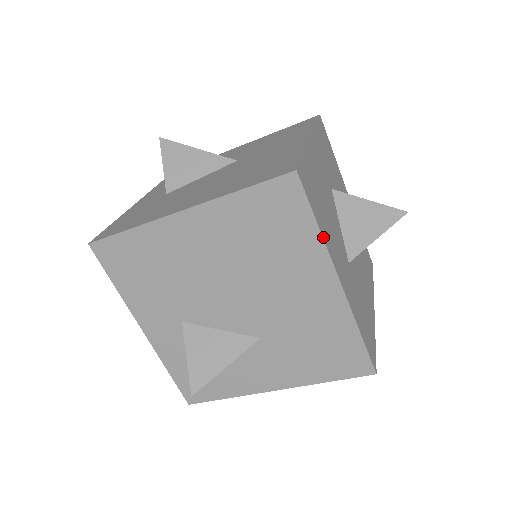
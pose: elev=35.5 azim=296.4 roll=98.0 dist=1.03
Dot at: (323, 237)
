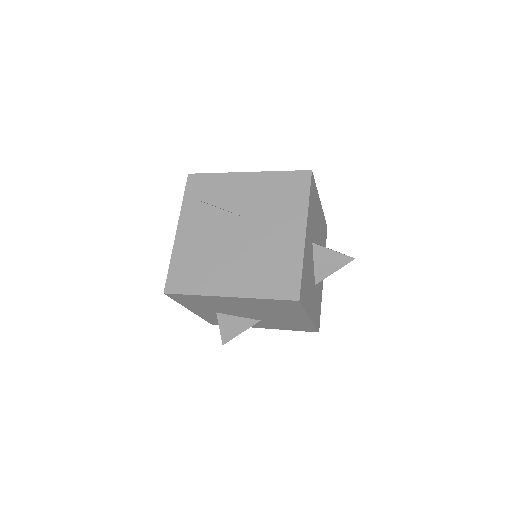
Dot at: (306, 311)
